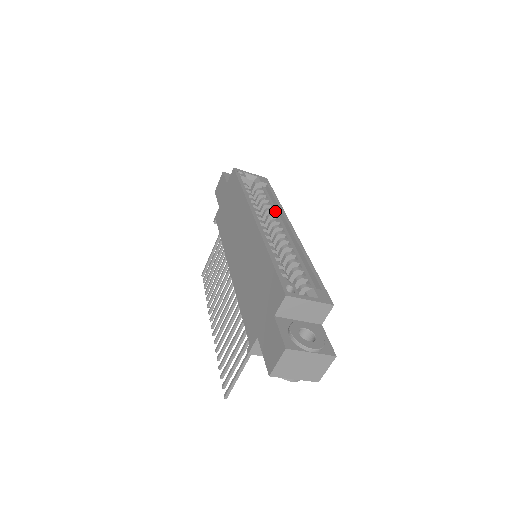
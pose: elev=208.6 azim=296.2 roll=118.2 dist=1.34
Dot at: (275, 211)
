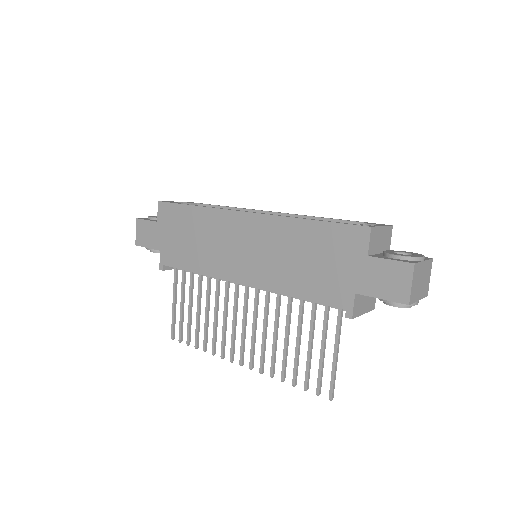
Dot at: occluded
